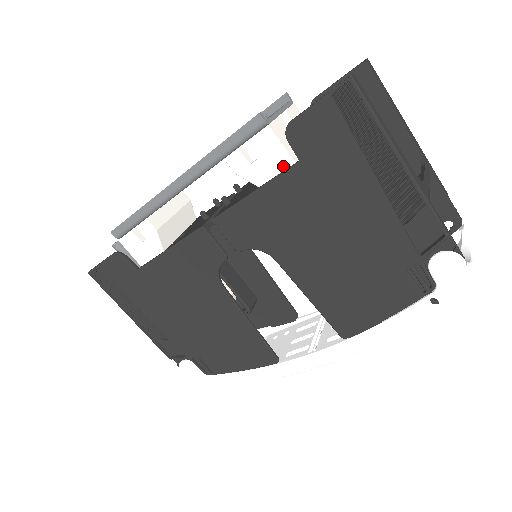
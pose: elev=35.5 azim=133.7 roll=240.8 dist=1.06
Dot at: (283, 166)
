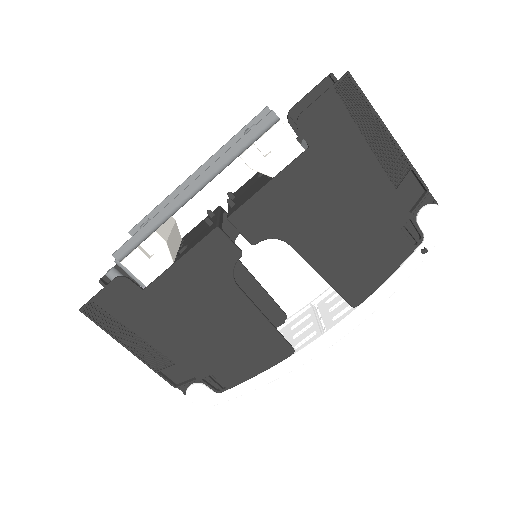
Dot at: (295, 154)
